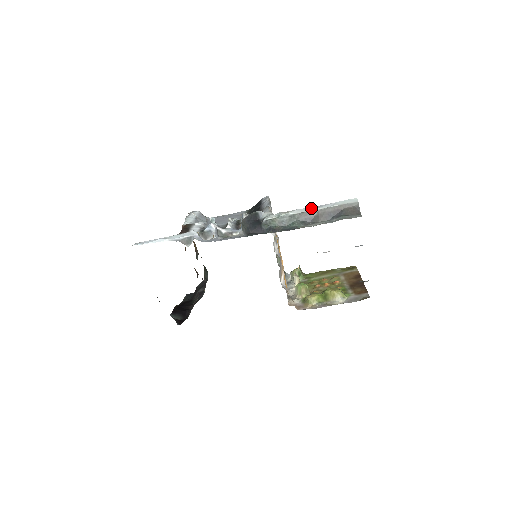
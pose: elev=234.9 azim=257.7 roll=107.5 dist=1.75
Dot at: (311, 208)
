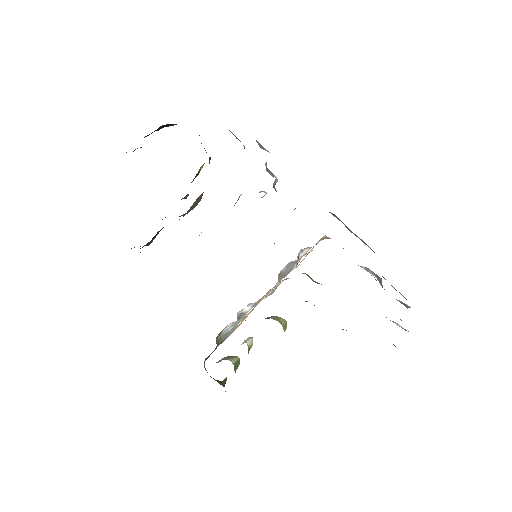
Dot at: occluded
